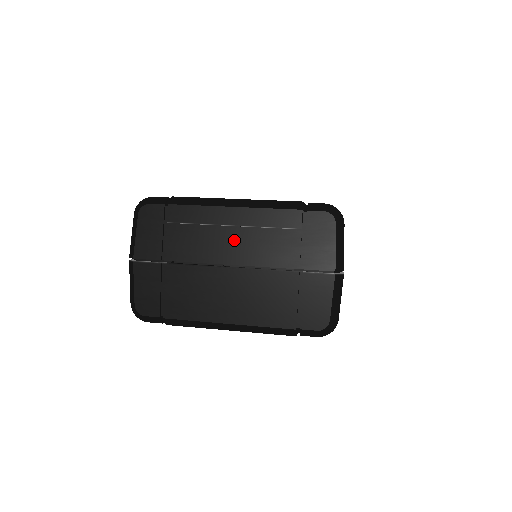
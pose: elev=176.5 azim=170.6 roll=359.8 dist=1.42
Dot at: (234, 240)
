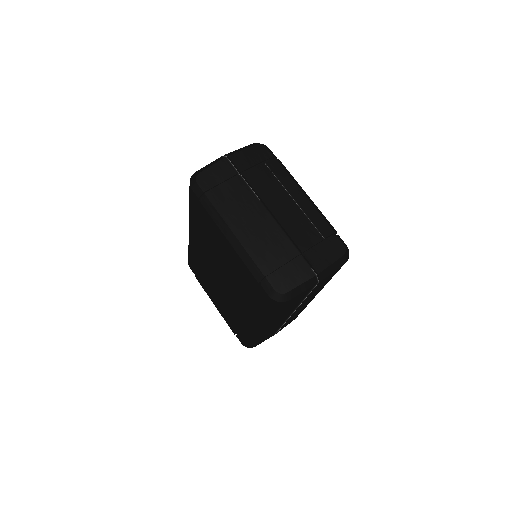
Dot at: (287, 205)
